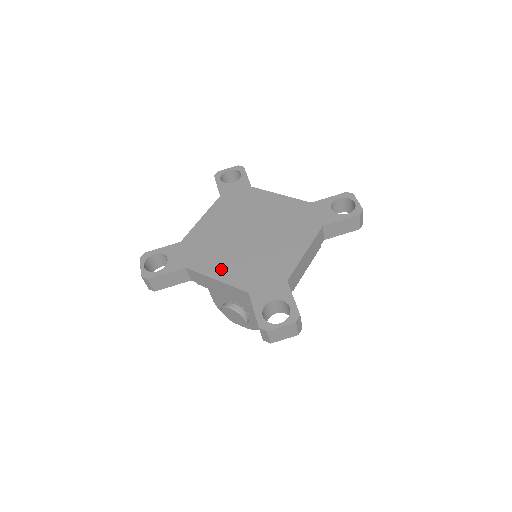
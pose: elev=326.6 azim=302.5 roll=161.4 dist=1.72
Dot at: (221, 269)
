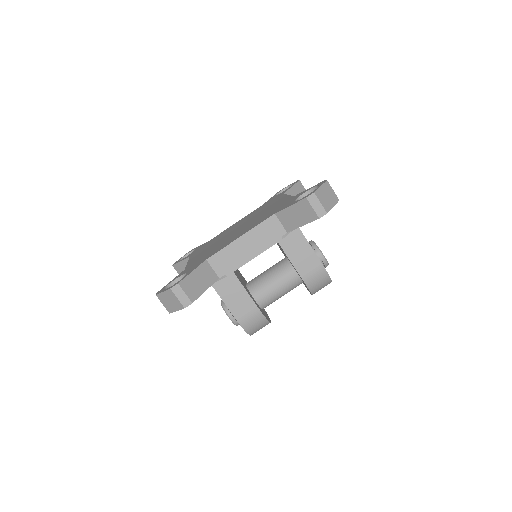
Dot at: (197, 255)
